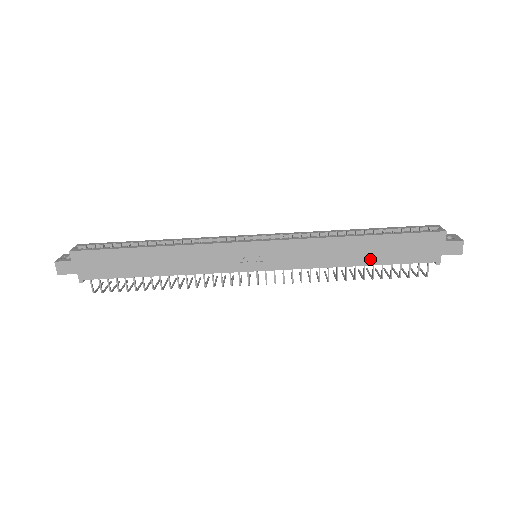
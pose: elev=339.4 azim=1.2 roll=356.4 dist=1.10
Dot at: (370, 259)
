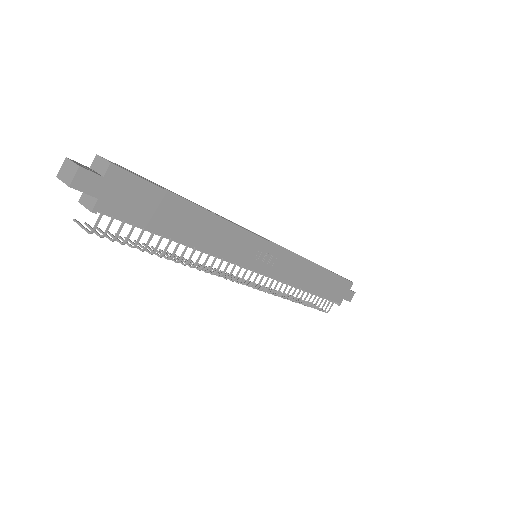
Dot at: (317, 288)
